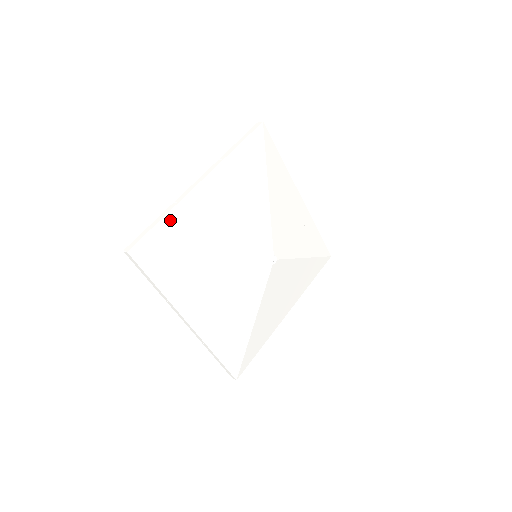
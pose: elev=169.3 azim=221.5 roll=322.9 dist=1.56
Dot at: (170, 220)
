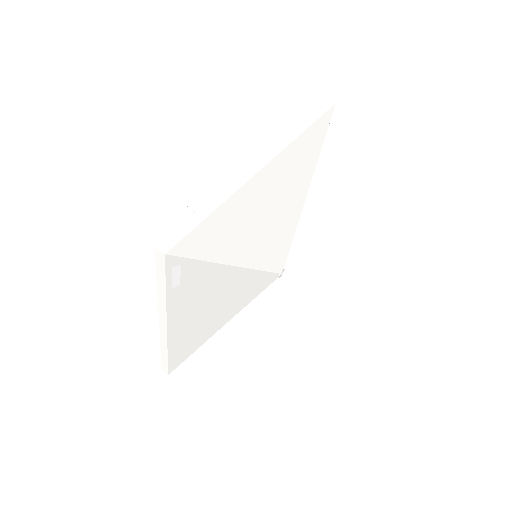
Dot at: (221, 214)
